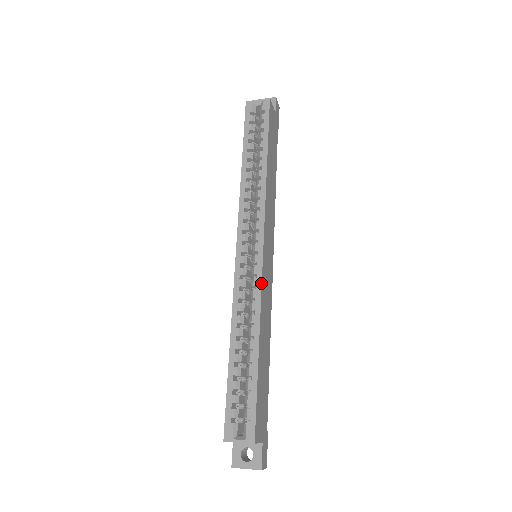
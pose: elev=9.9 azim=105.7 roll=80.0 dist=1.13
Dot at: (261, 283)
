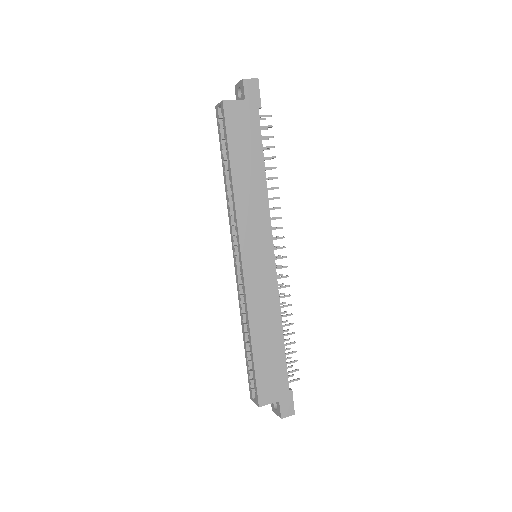
Dot at: (245, 291)
